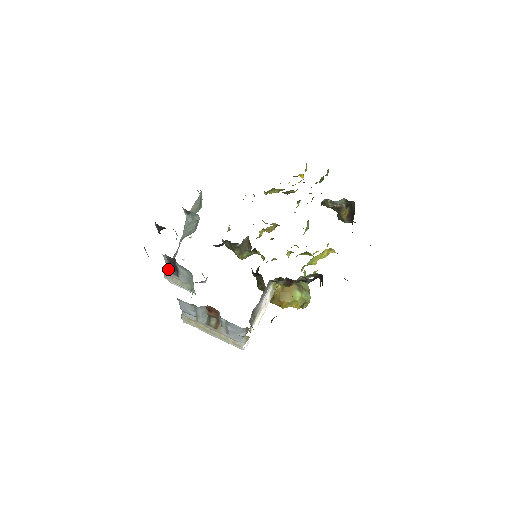
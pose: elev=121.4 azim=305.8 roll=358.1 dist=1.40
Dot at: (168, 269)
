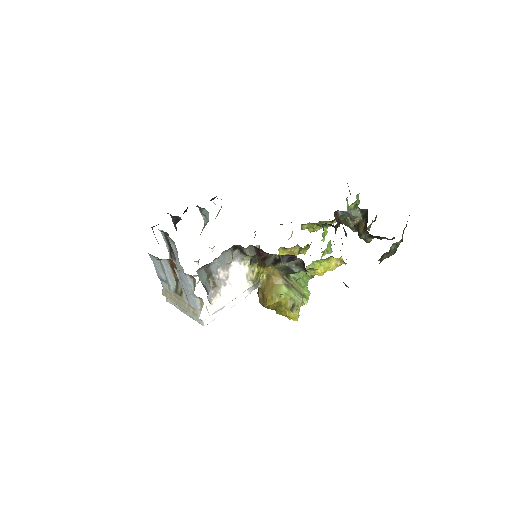
Dot at: (169, 254)
